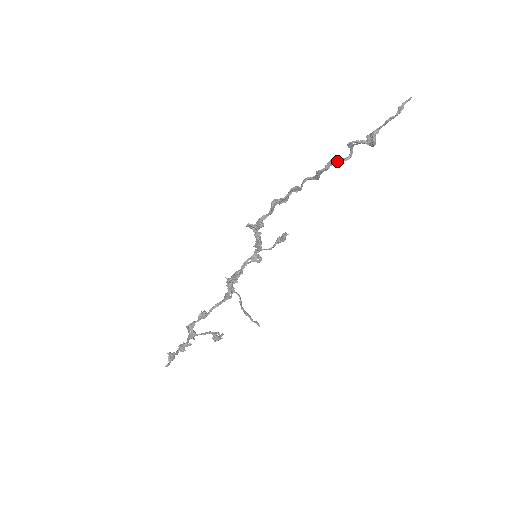
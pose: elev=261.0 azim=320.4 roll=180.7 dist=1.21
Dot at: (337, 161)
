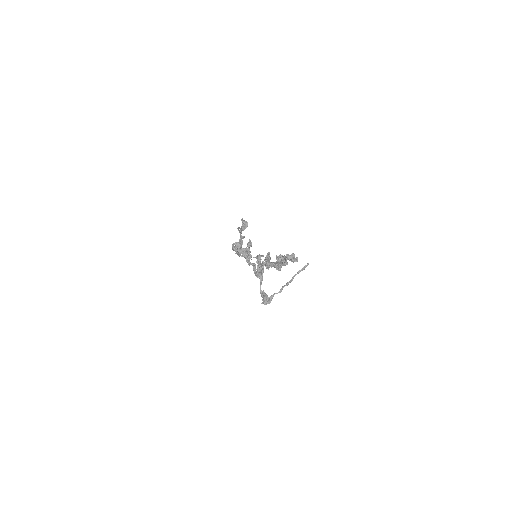
Dot at: (242, 241)
